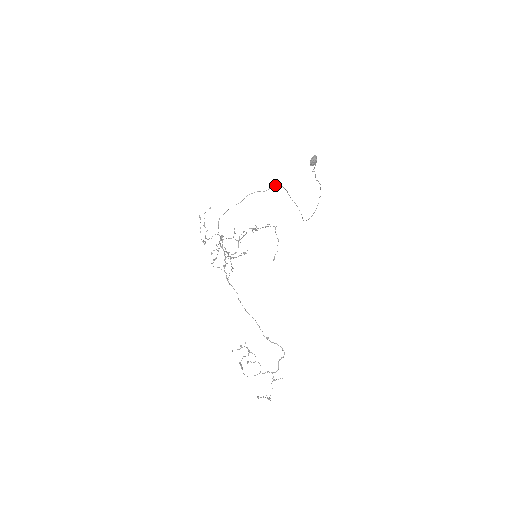
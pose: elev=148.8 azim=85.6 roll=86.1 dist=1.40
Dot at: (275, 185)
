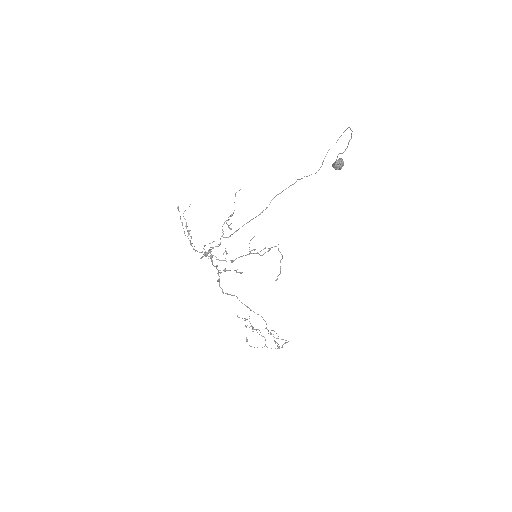
Dot at: (278, 194)
